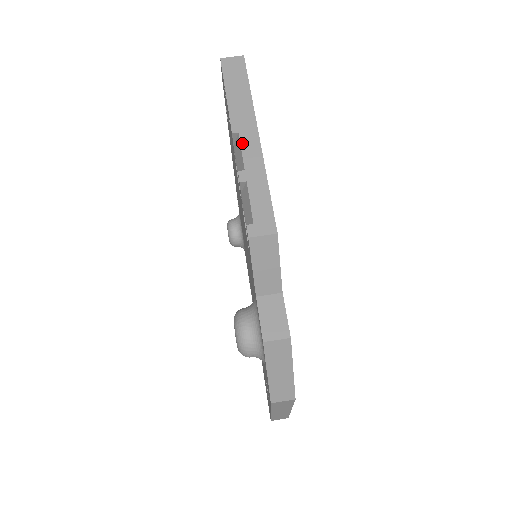
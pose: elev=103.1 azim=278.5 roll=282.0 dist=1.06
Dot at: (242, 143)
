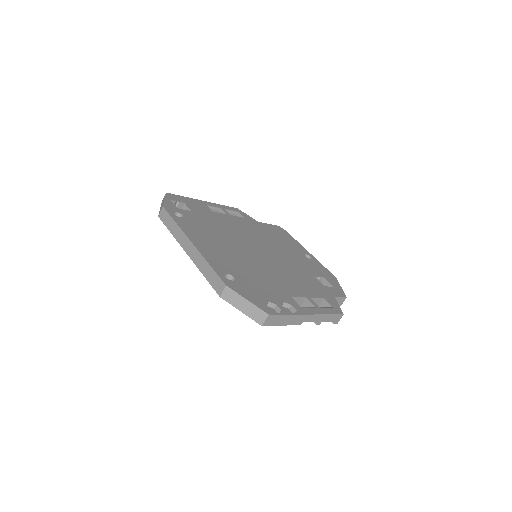
Dot at: occluded
